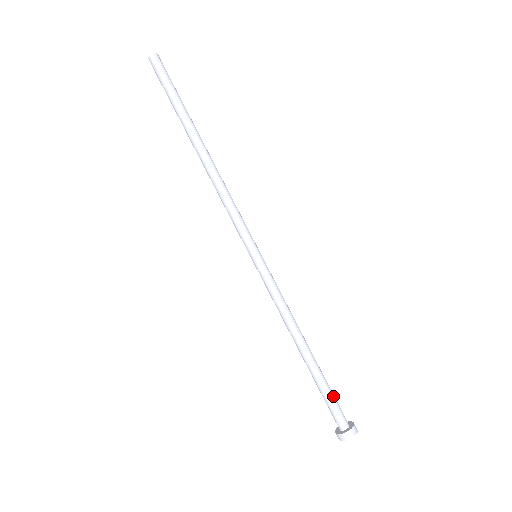
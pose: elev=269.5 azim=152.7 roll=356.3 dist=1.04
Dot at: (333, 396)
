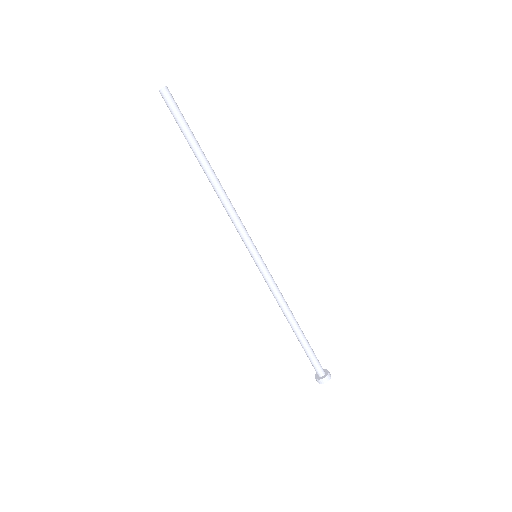
Dot at: (312, 356)
